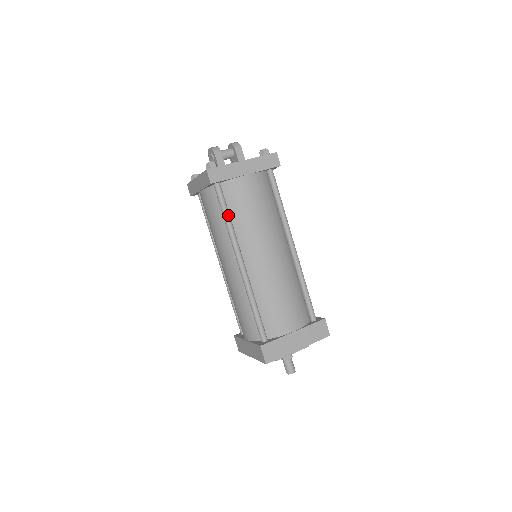
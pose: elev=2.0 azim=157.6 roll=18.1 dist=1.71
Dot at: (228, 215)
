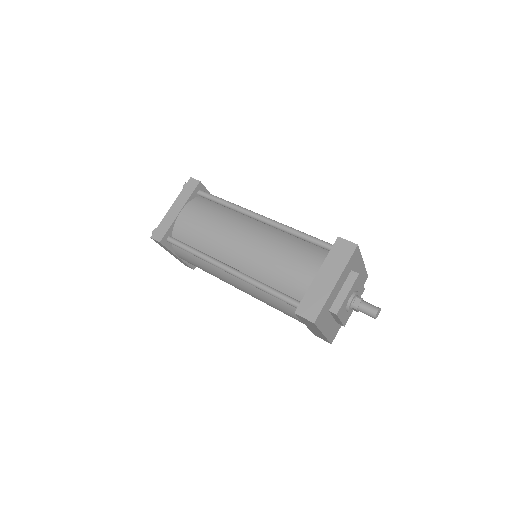
Dot at: (191, 249)
